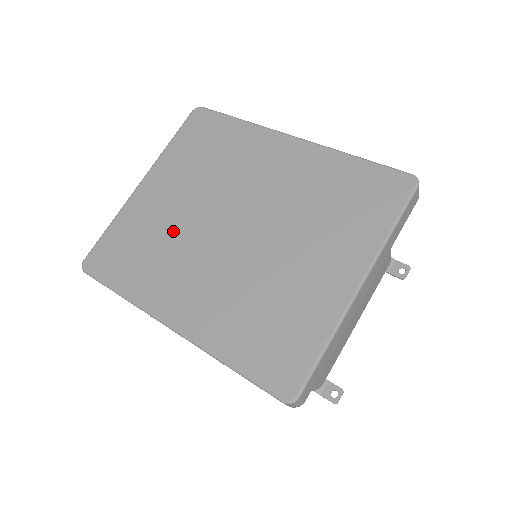
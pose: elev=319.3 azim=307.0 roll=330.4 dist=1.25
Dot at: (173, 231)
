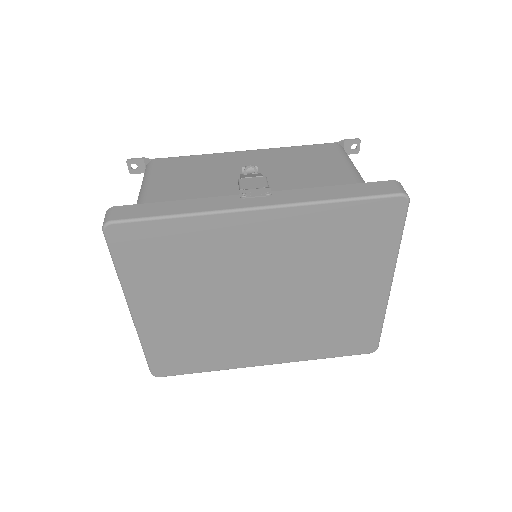
Dot at: (210, 327)
